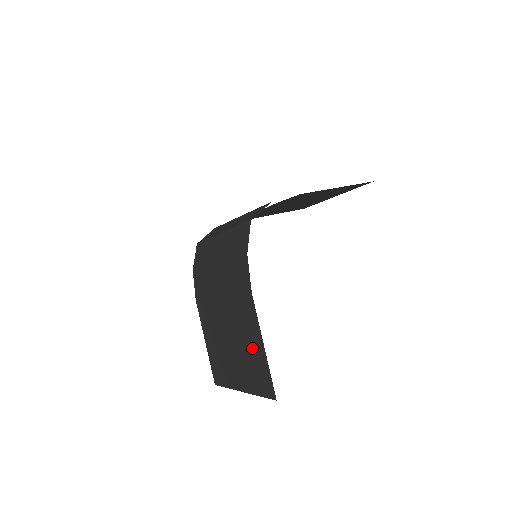
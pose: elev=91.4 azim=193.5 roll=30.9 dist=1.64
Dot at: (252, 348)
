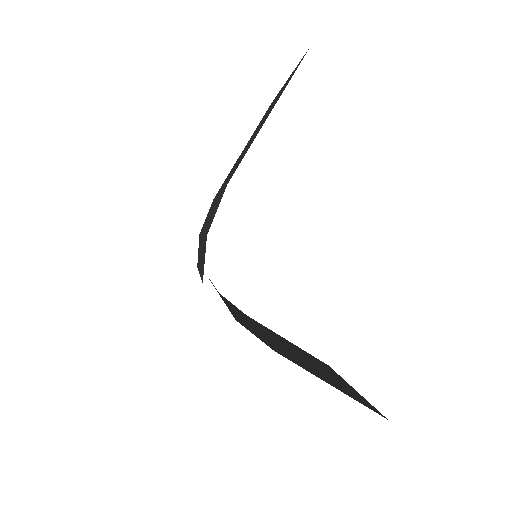
Dot at: occluded
